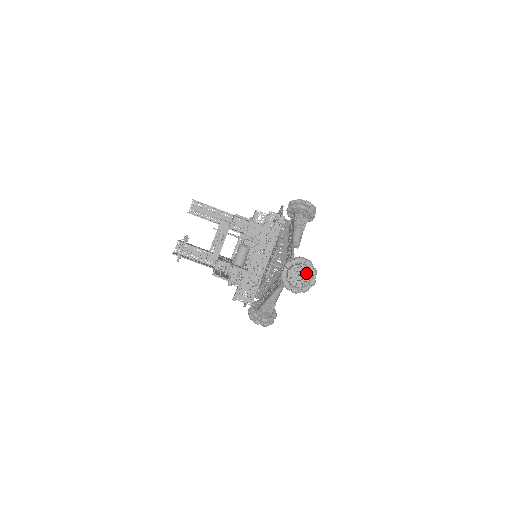
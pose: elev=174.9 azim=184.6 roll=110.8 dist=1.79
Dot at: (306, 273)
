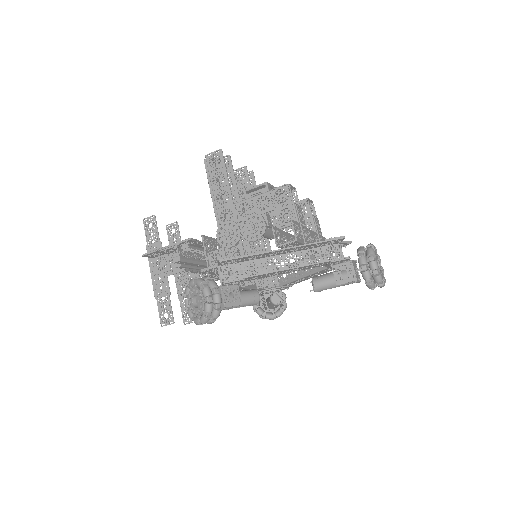
Dot at: occluded
